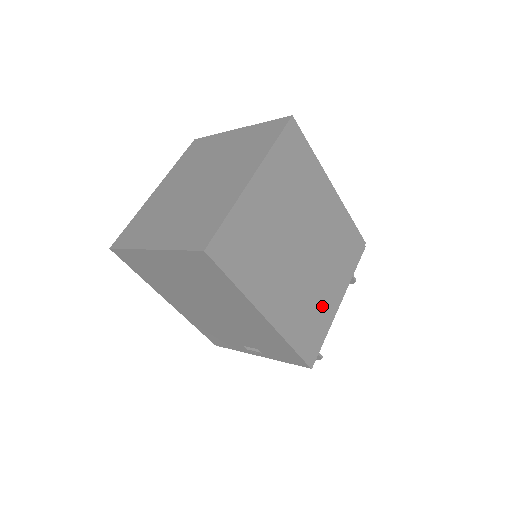
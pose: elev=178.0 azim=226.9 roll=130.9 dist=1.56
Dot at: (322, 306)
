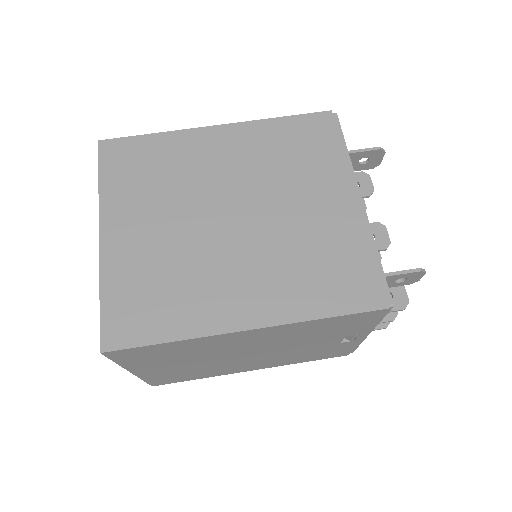
Dot at: (331, 233)
